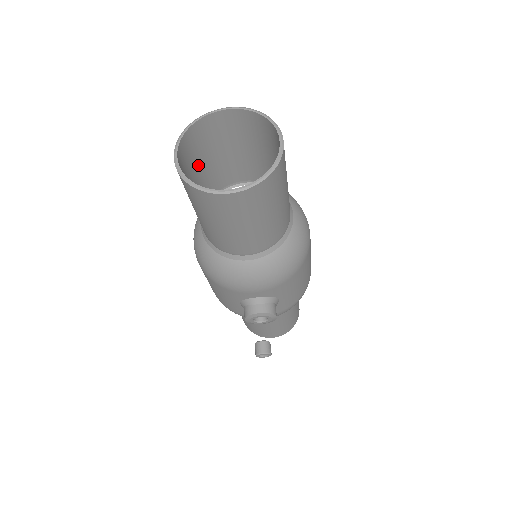
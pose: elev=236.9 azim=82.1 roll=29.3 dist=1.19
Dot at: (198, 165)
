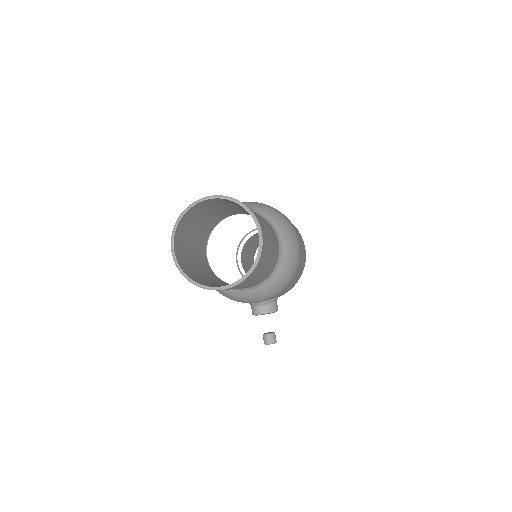
Dot at: (193, 230)
